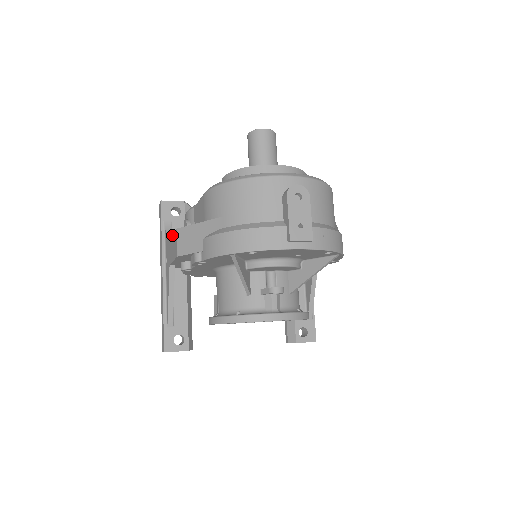
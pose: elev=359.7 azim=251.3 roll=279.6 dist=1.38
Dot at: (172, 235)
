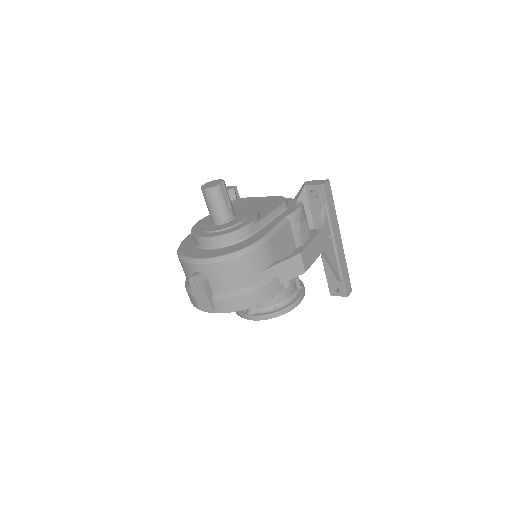
Dot at: occluded
